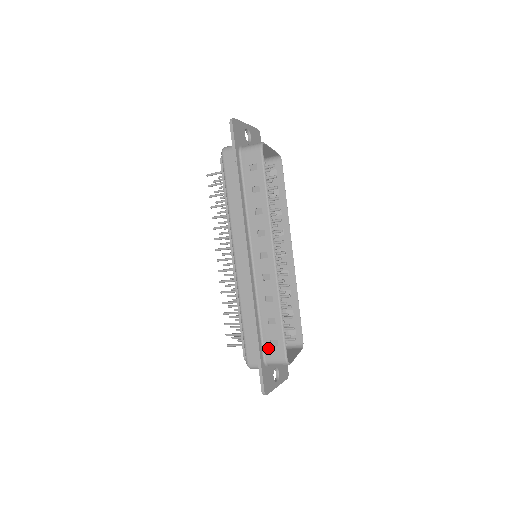
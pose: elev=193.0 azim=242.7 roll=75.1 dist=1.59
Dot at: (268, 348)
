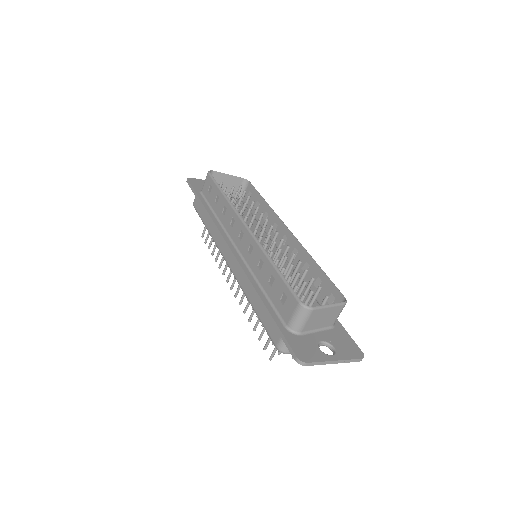
Dot at: (282, 310)
